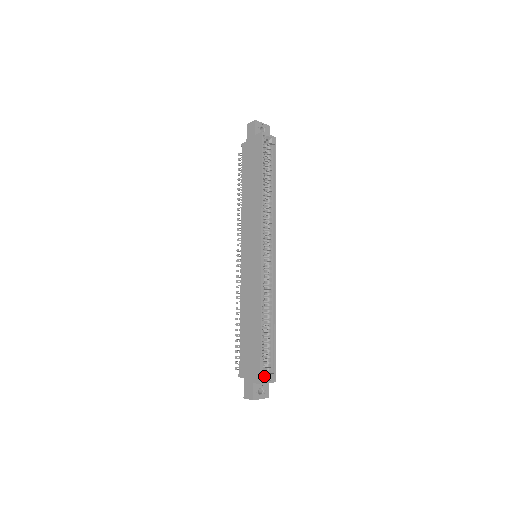
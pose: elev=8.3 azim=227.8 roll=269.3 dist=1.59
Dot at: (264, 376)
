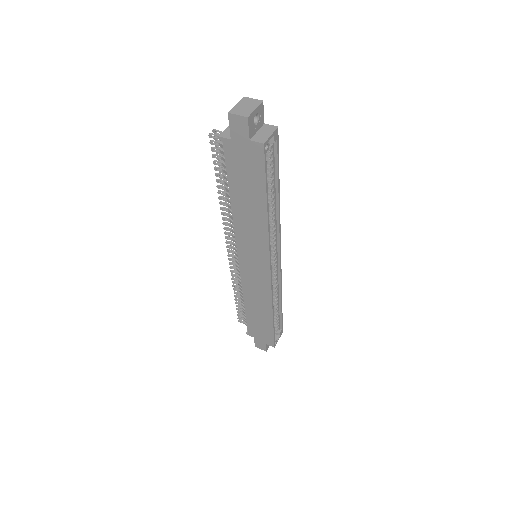
Dot at: (276, 340)
